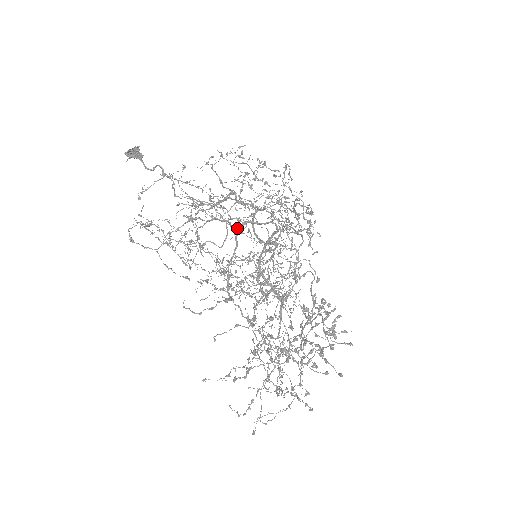
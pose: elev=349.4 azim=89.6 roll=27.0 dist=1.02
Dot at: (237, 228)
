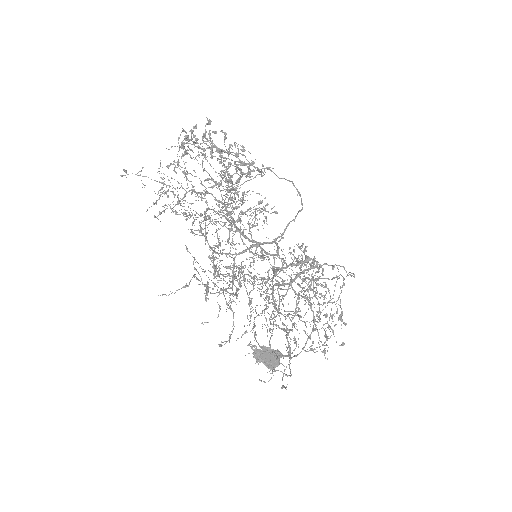
Dot at: (253, 260)
